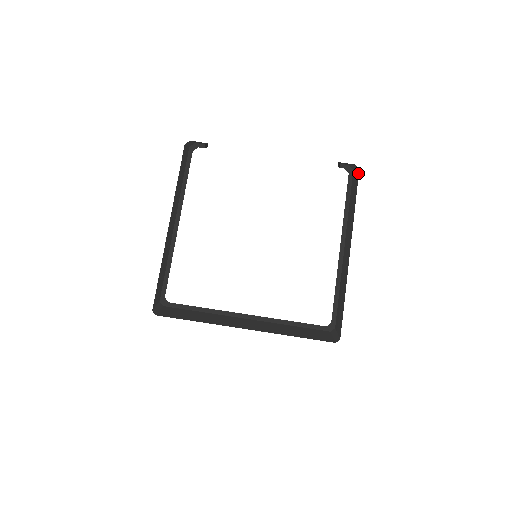
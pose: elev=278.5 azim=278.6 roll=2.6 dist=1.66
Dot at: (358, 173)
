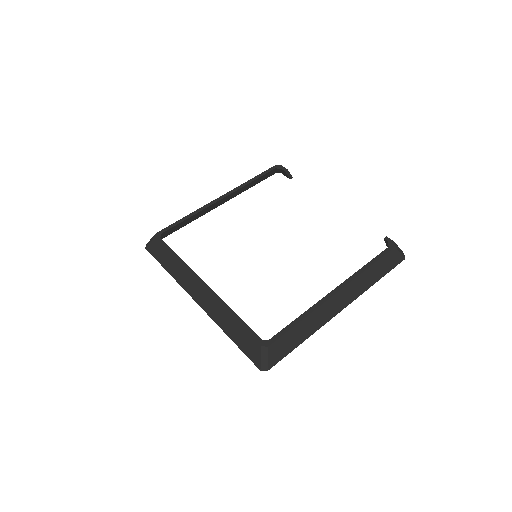
Dot at: (401, 260)
